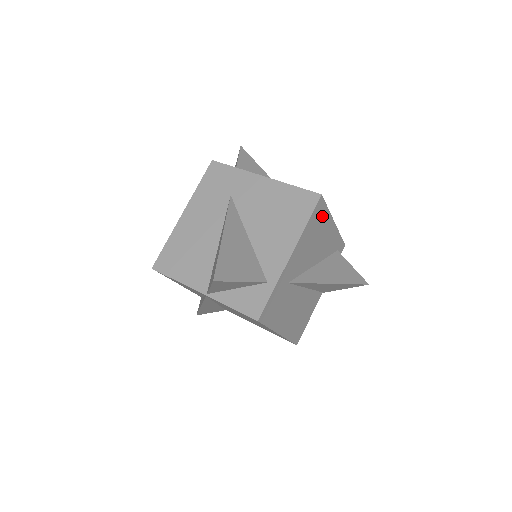
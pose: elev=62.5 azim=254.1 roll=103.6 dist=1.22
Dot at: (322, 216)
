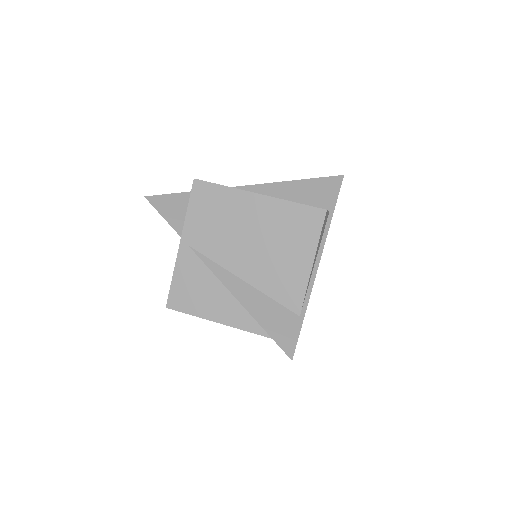
Dot at: occluded
